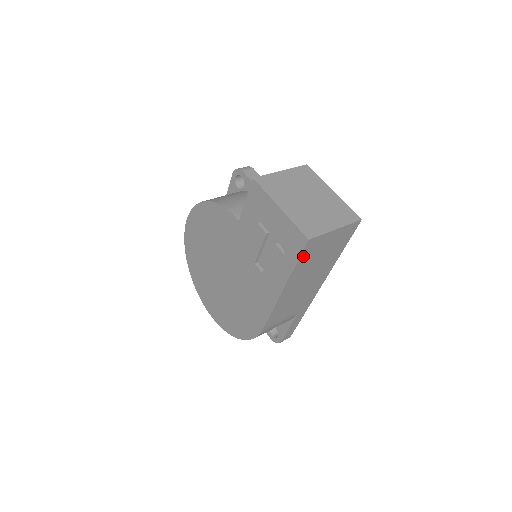
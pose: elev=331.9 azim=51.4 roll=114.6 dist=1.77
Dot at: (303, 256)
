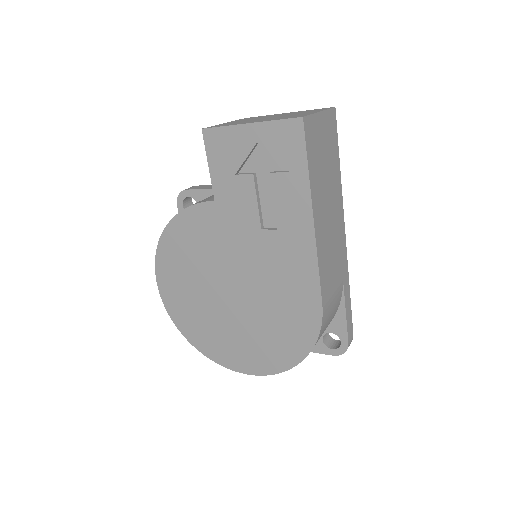
Dot at: (308, 151)
